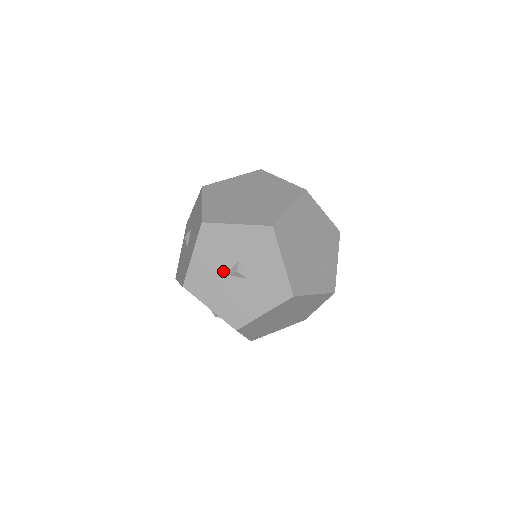
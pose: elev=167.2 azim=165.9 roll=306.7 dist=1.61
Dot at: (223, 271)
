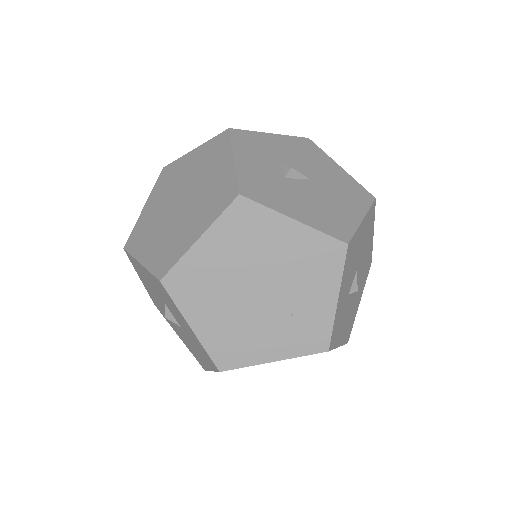
Dot at: (164, 307)
